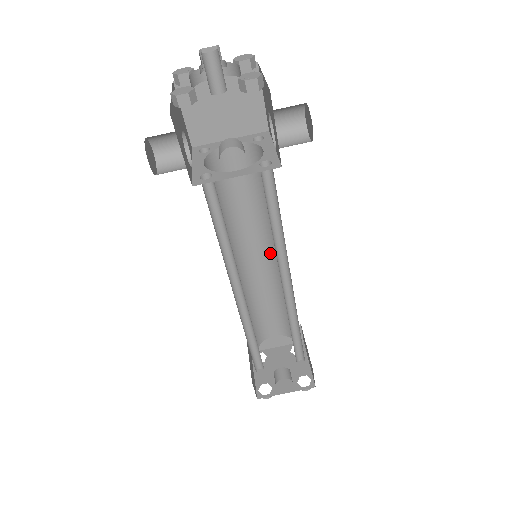
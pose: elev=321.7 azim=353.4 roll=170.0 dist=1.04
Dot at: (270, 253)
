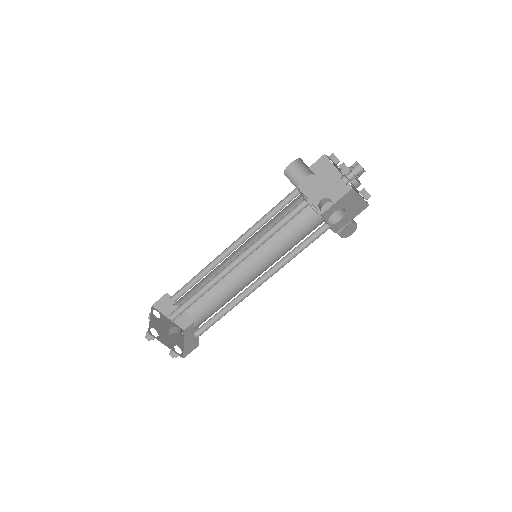
Dot at: (252, 263)
